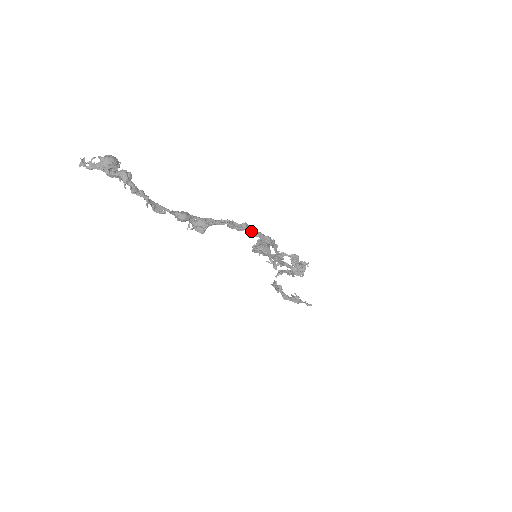
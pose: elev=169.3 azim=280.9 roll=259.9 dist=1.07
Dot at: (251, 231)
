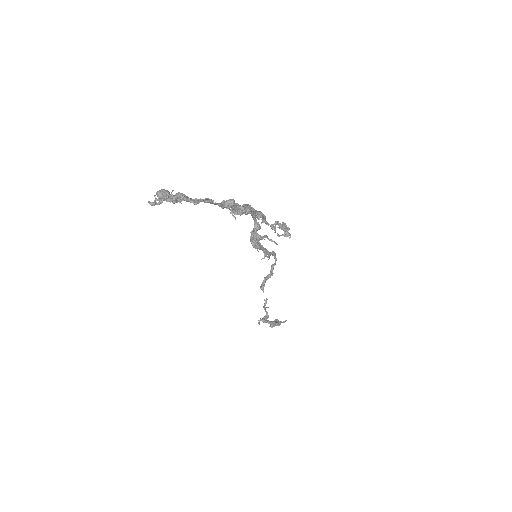
Dot at: (253, 209)
